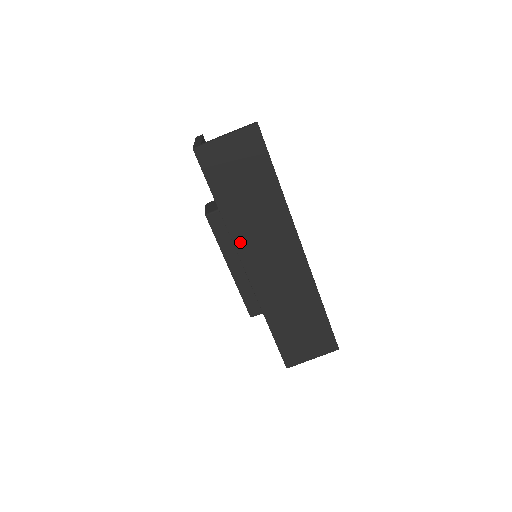
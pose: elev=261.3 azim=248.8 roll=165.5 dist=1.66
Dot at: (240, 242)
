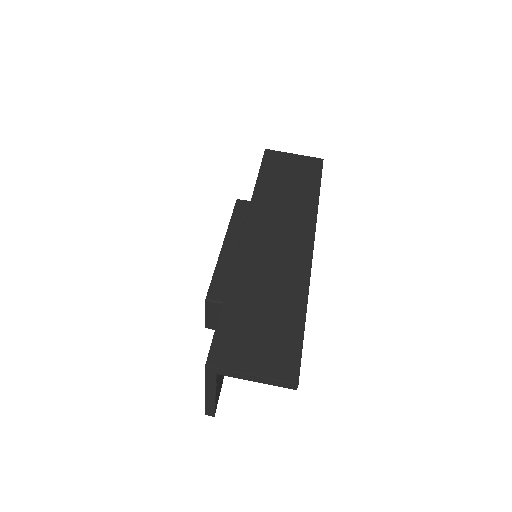
Dot at: (256, 210)
